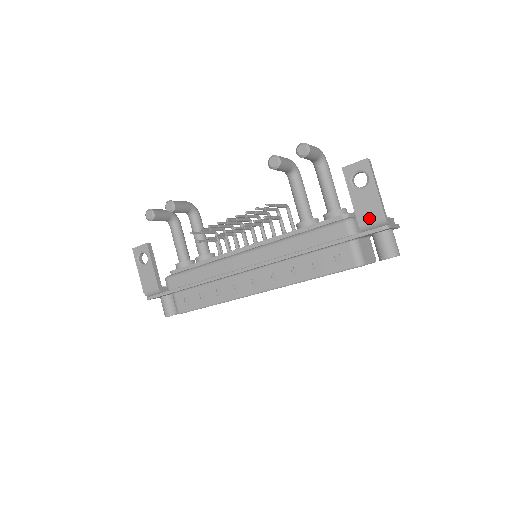
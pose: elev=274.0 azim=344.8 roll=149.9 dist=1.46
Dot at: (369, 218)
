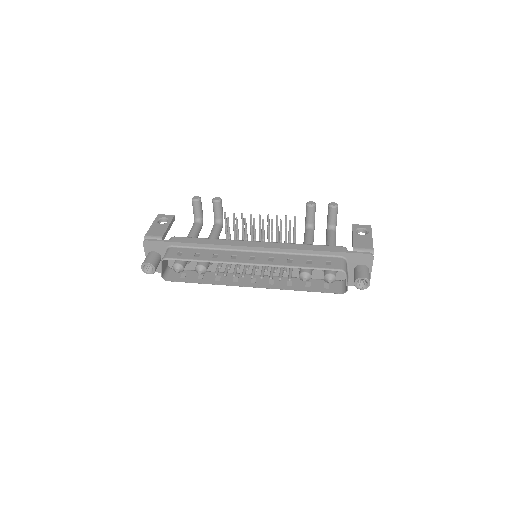
Dot at: (362, 247)
